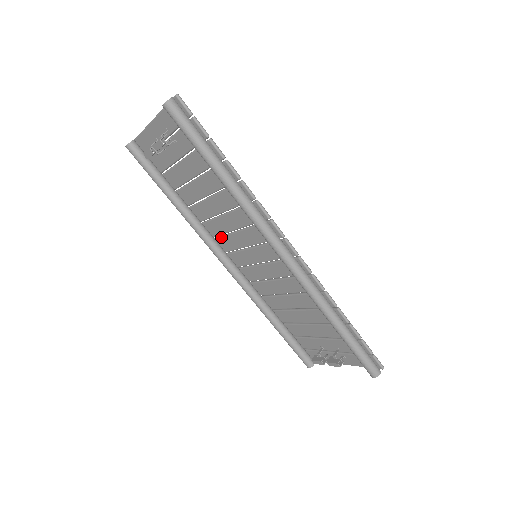
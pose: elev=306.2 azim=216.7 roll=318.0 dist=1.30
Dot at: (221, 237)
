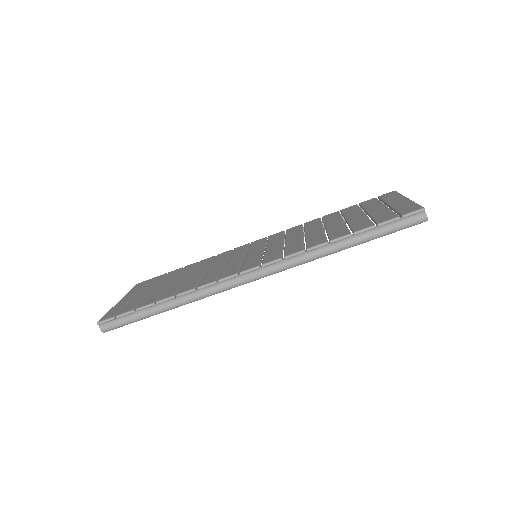
Dot at: occluded
